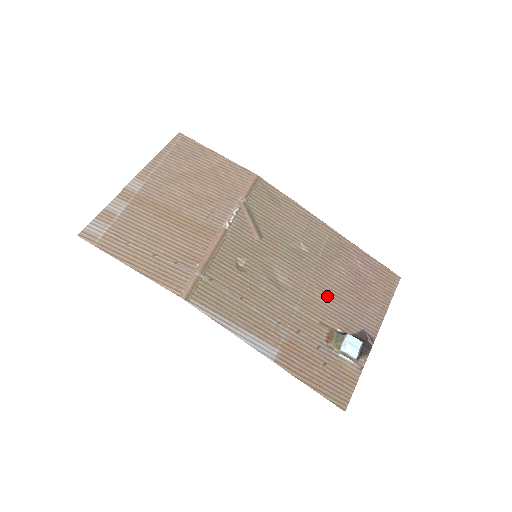
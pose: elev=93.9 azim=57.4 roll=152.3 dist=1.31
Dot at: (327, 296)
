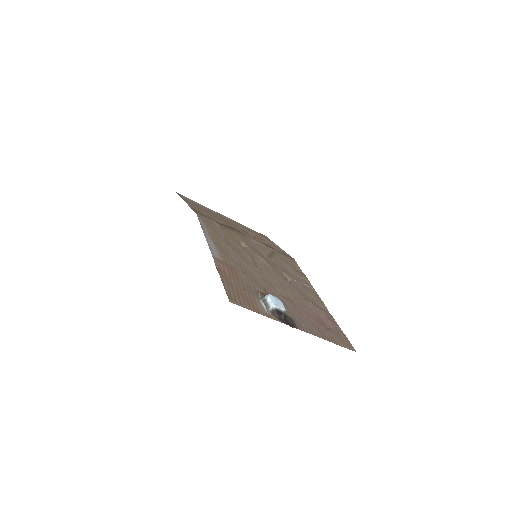
Dot at: (284, 294)
